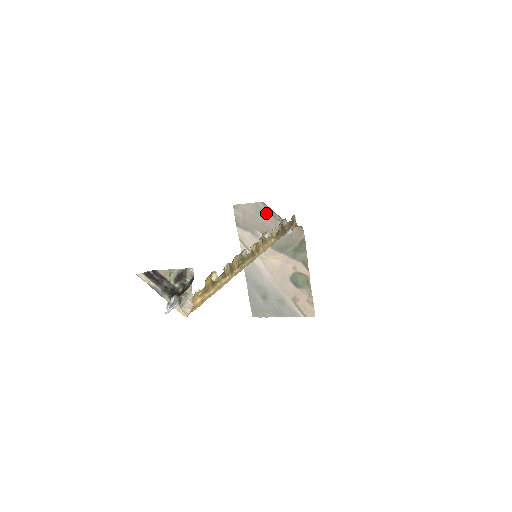
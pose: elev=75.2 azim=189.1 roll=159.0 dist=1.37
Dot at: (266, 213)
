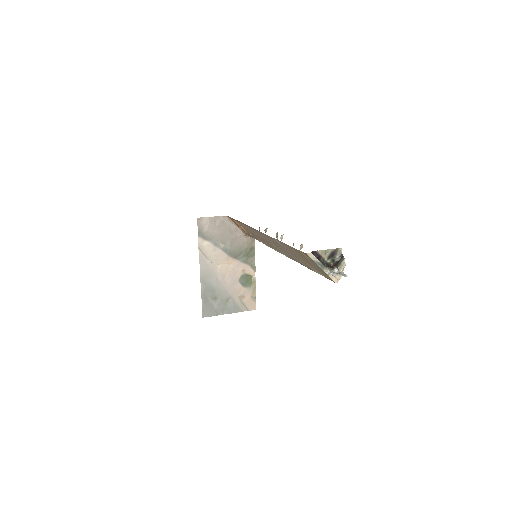
Dot at: (226, 225)
